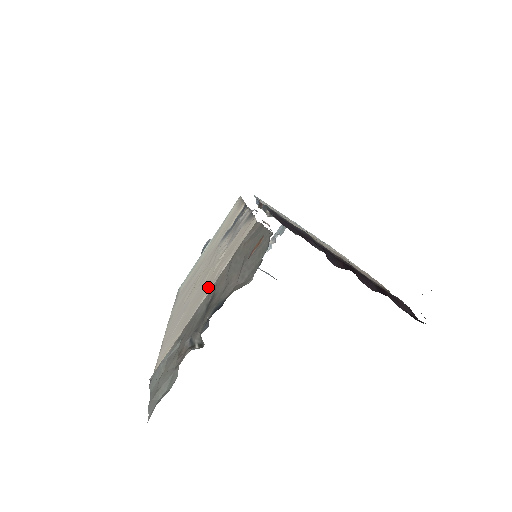
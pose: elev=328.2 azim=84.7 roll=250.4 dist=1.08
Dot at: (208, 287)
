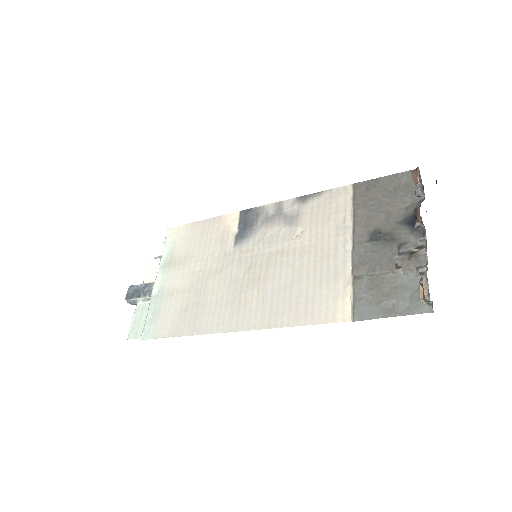
Dot at: (334, 243)
